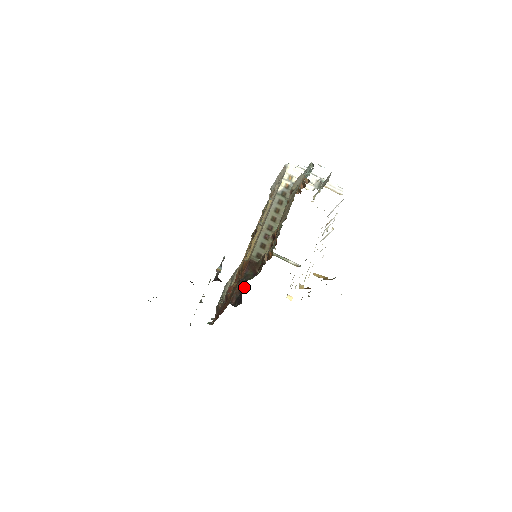
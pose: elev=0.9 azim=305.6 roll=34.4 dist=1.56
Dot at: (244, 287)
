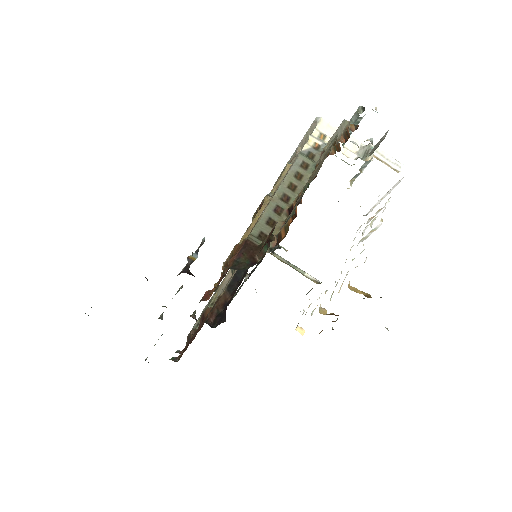
Dot at: (232, 297)
